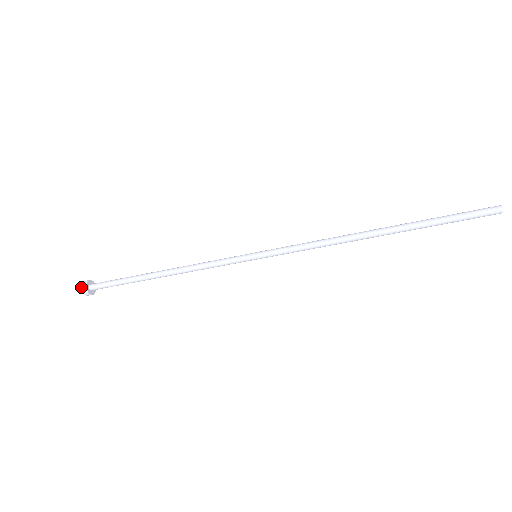
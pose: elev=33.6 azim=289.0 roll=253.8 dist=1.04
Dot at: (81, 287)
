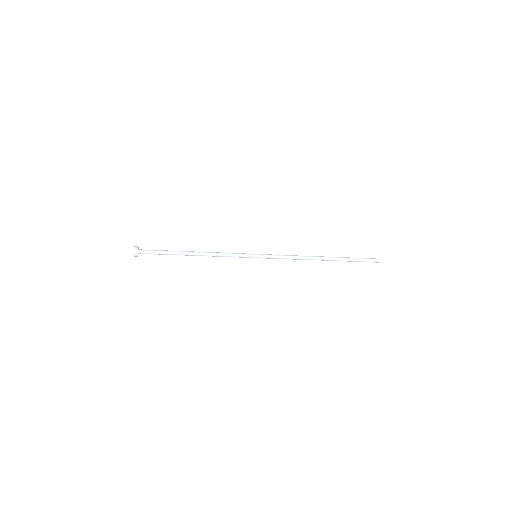
Dot at: (133, 253)
